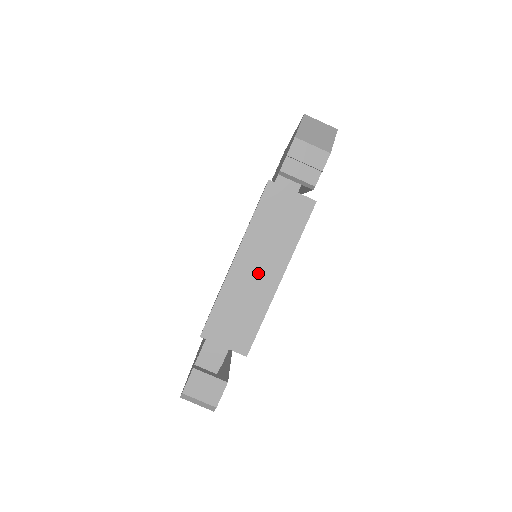
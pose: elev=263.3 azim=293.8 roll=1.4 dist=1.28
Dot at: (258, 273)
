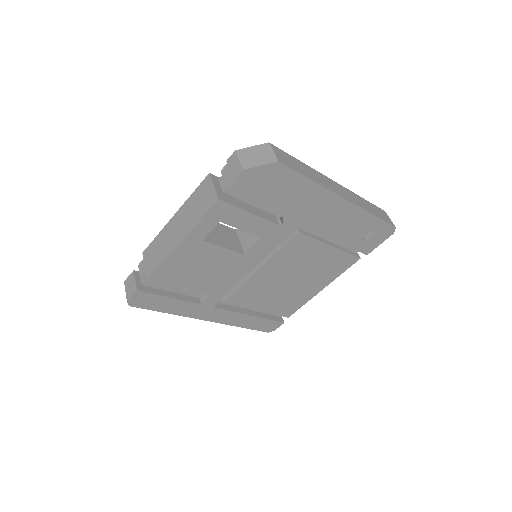
Dot at: (176, 231)
